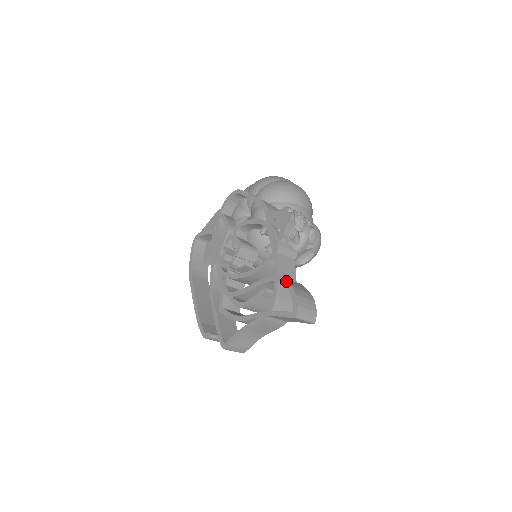
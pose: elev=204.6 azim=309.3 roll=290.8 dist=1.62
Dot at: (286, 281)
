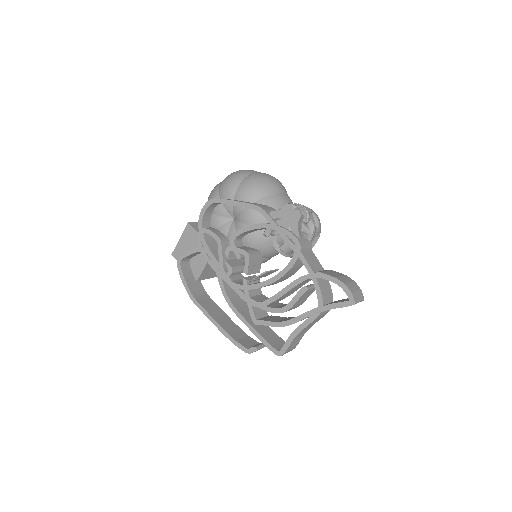
Dot at: (326, 275)
